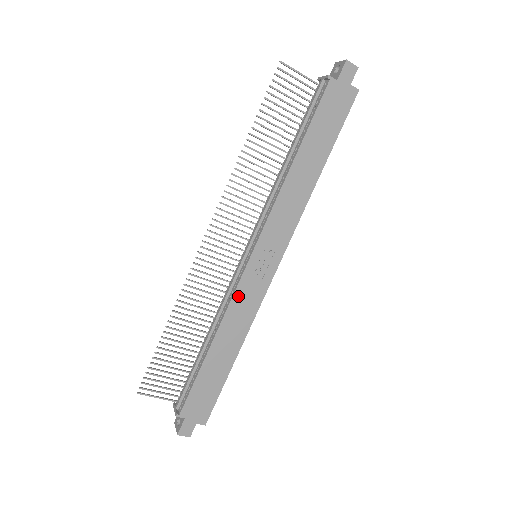
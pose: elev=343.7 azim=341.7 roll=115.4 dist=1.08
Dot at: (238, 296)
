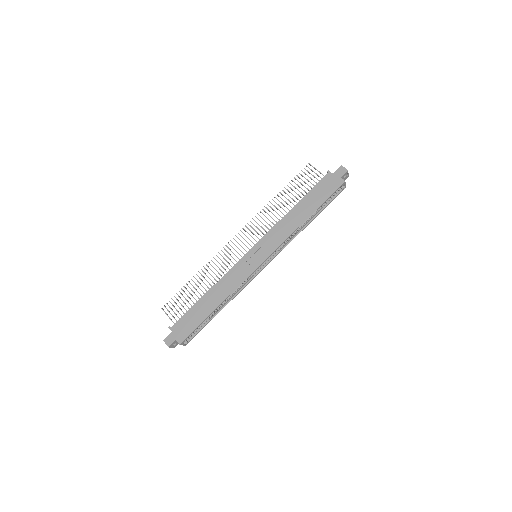
Dot at: (233, 270)
